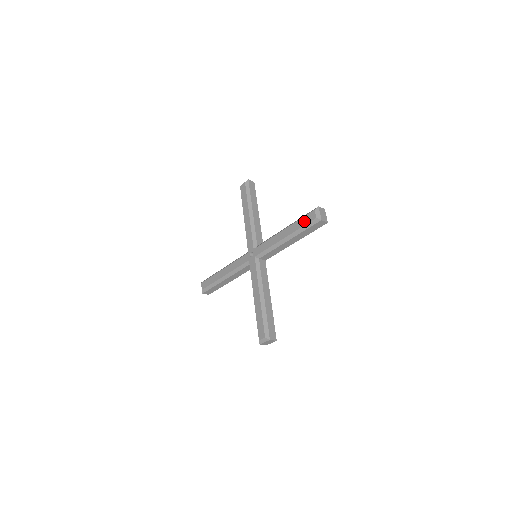
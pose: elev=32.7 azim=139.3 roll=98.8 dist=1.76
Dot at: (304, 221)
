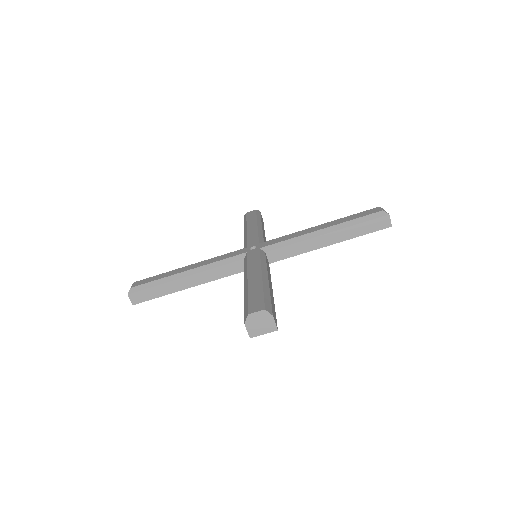
Dot at: (360, 214)
